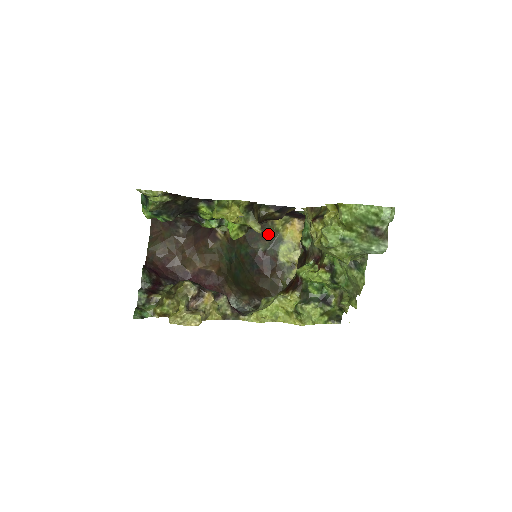
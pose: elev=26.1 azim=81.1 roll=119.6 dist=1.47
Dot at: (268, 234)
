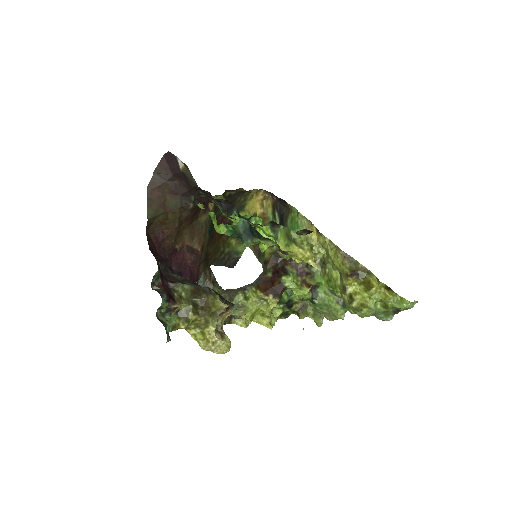
Dot at: (238, 201)
